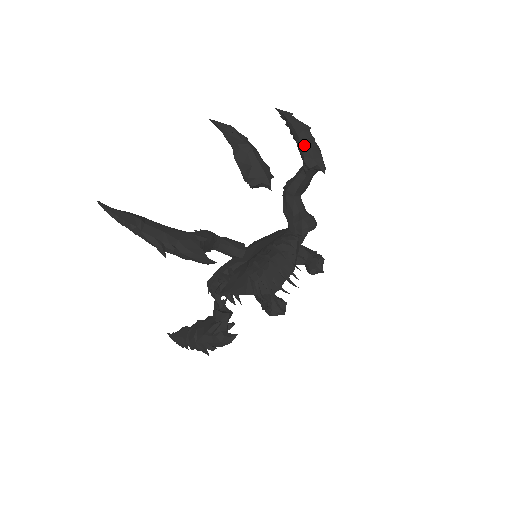
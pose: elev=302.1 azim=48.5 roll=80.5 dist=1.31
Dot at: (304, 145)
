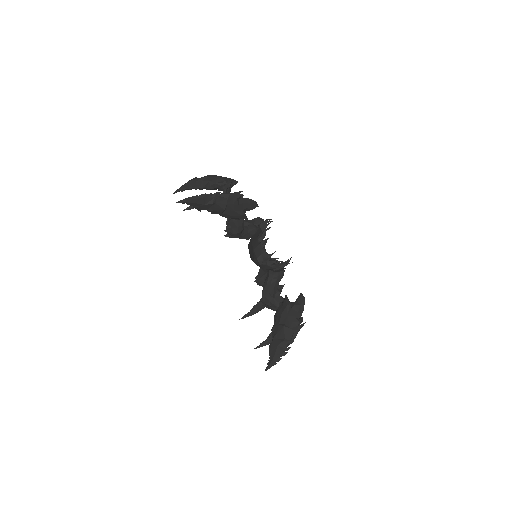
Dot at: occluded
